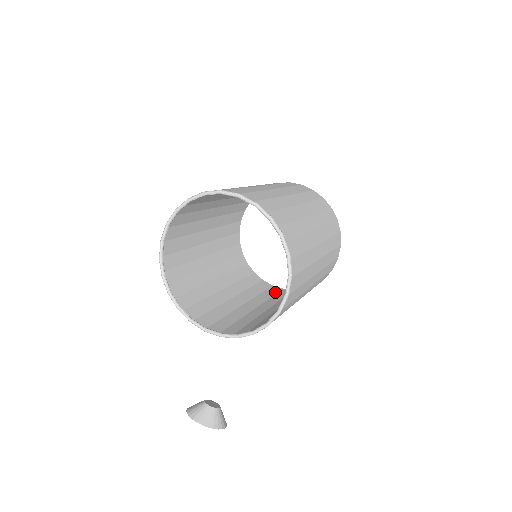
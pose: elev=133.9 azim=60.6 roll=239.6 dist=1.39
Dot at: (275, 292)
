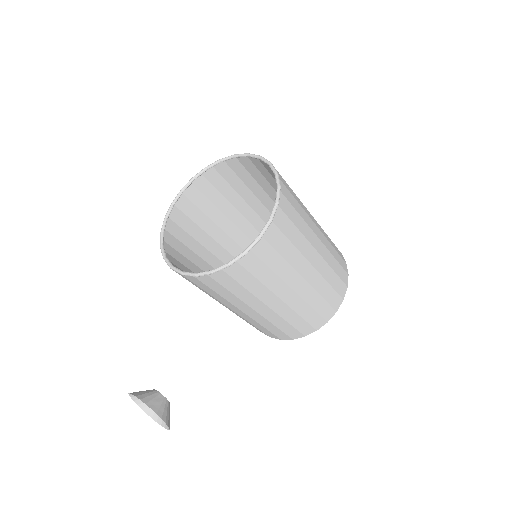
Dot at: occluded
